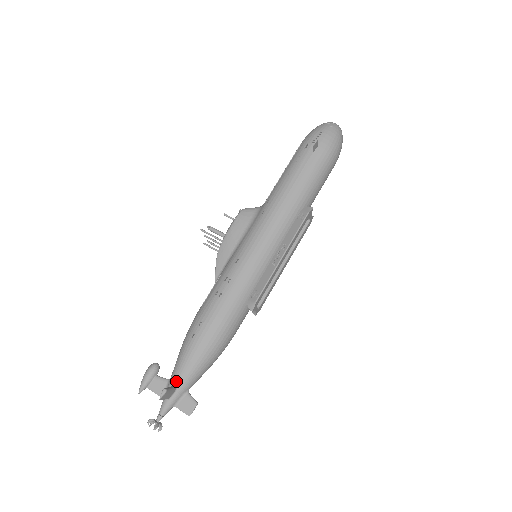
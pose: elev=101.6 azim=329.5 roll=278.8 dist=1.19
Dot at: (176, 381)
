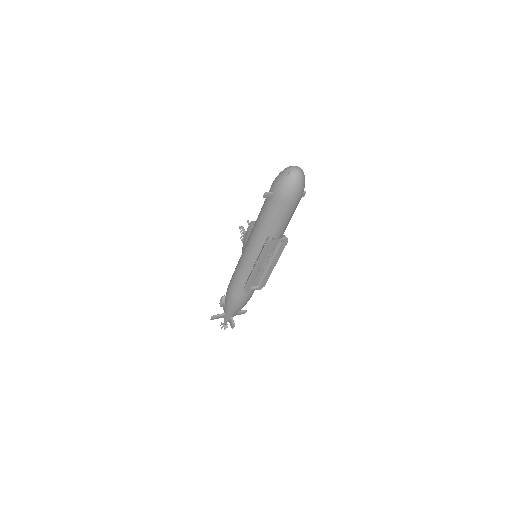
Dot at: (225, 311)
